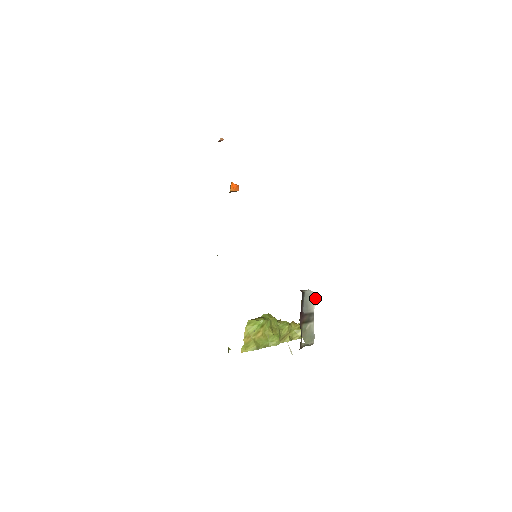
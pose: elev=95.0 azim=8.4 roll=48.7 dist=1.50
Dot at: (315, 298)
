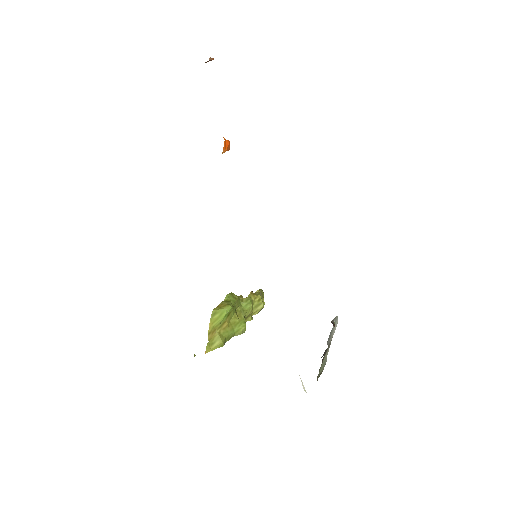
Dot at: (337, 321)
